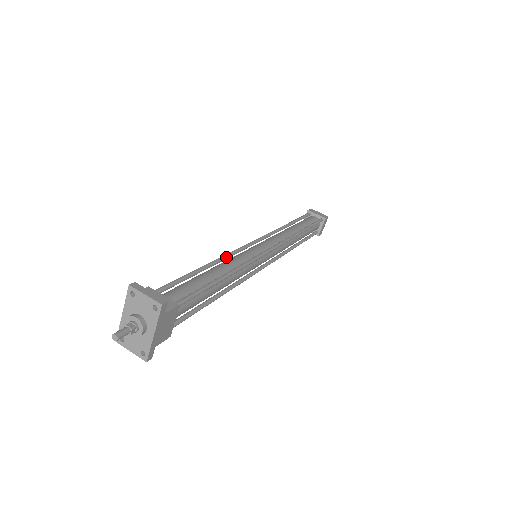
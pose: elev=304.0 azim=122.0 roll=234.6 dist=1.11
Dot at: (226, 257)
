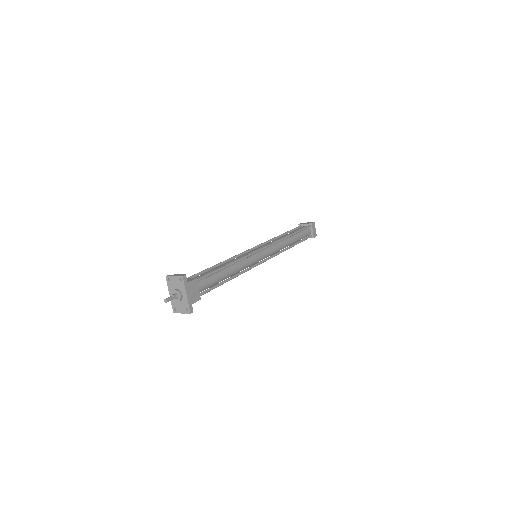
Dot at: (230, 259)
